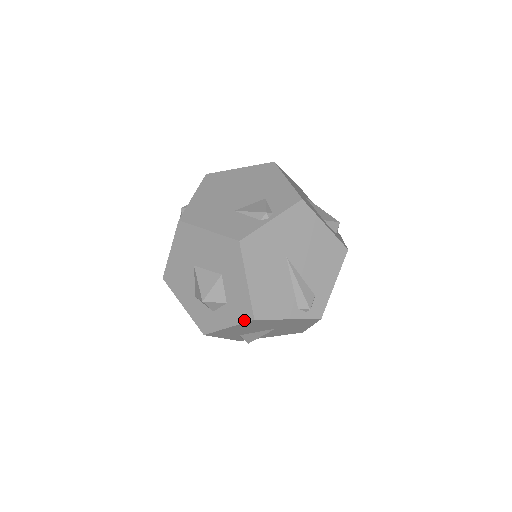
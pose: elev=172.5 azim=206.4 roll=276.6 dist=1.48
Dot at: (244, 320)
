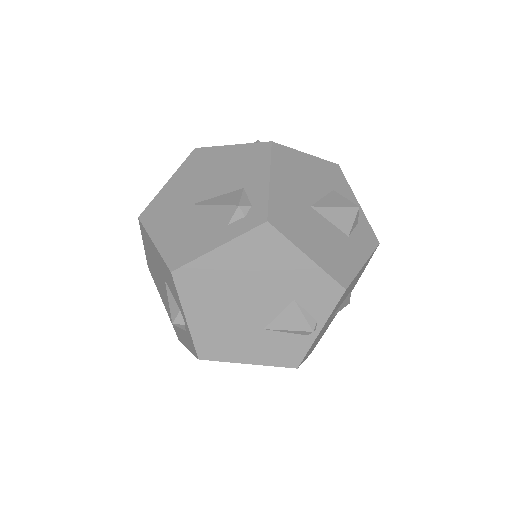
Dot at: occluded
